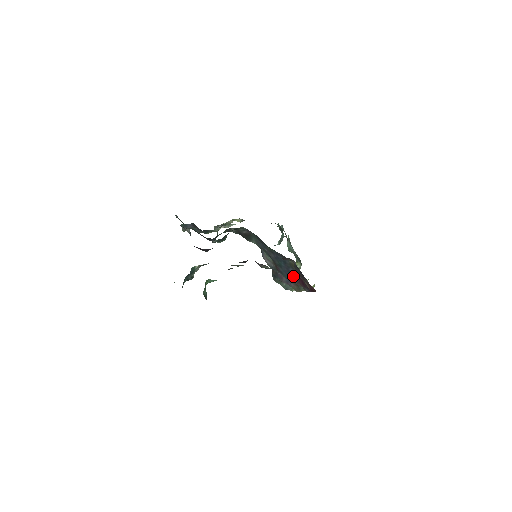
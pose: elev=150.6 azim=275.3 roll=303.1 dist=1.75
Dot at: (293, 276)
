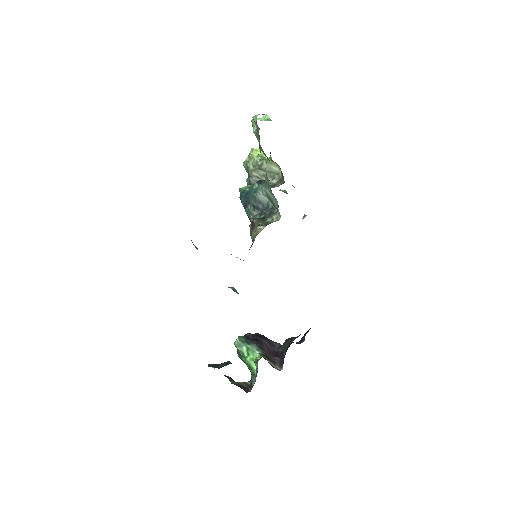
Dot at: occluded
